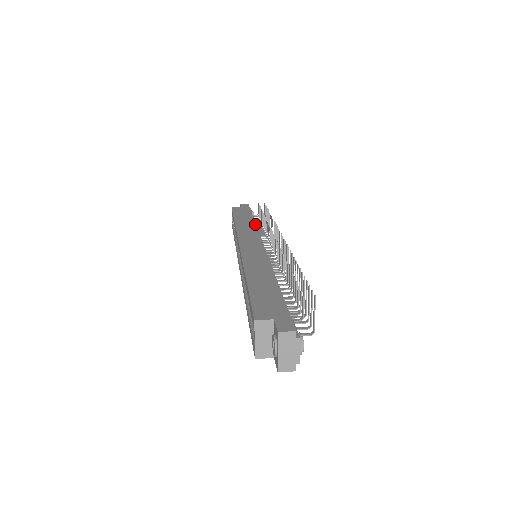
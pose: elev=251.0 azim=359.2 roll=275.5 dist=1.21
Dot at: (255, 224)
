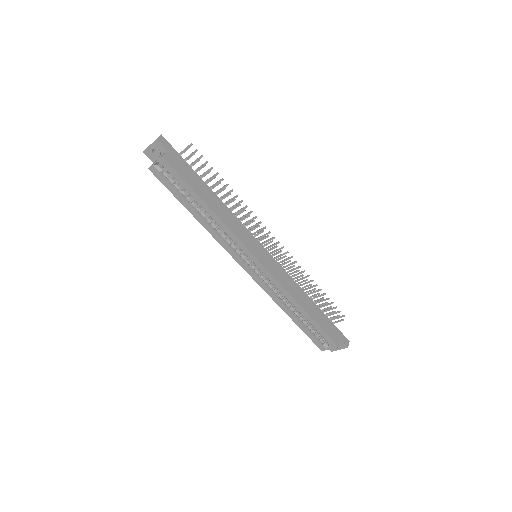
Dot at: (227, 207)
